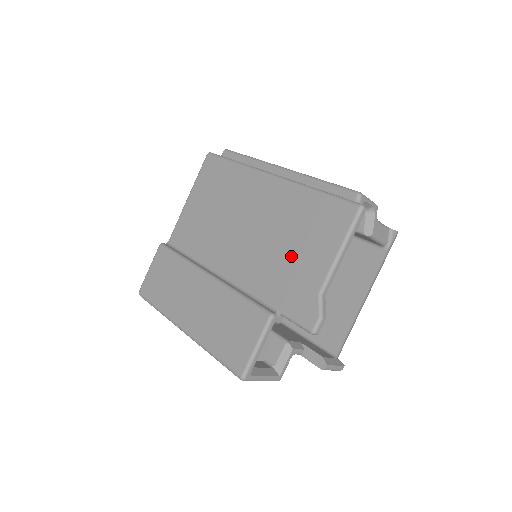
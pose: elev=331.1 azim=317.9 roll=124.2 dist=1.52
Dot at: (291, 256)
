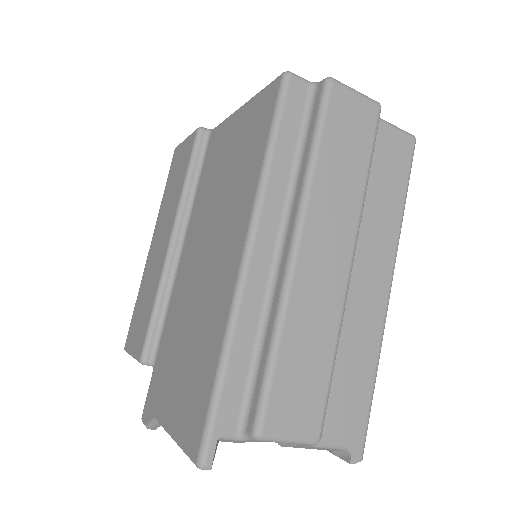
Dot at: (178, 356)
